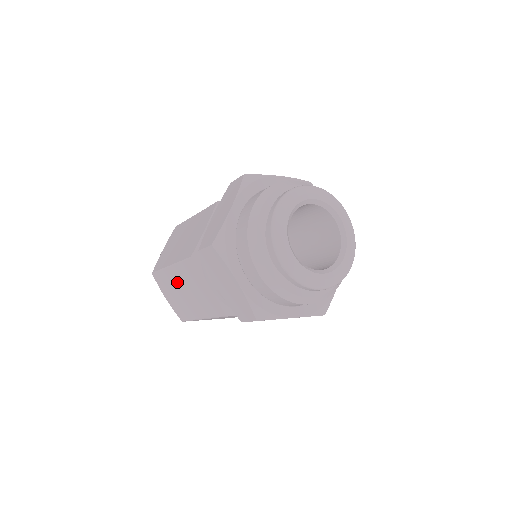
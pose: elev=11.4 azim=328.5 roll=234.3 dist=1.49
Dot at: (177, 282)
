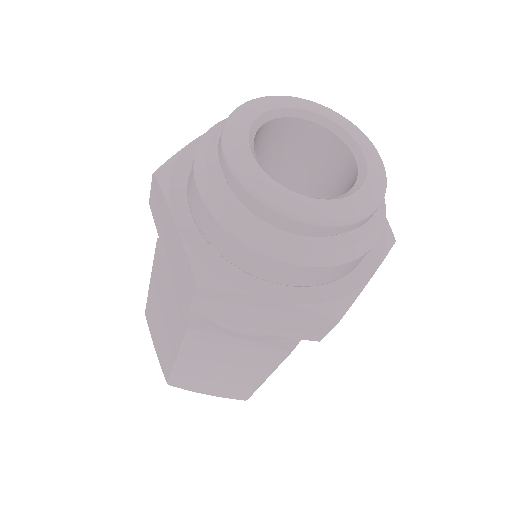
Dot at: (201, 368)
